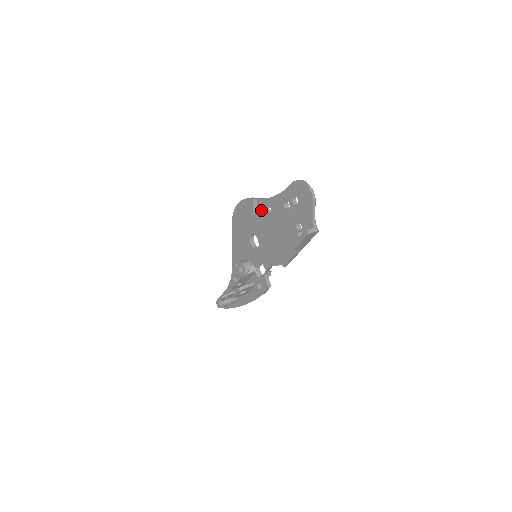
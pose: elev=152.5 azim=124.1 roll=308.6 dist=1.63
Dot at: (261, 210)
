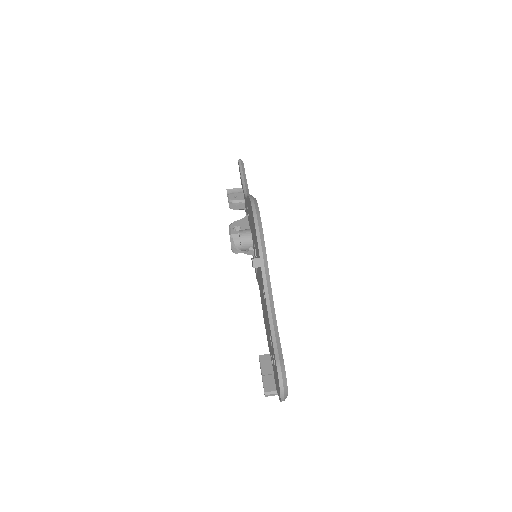
Dot at: (261, 276)
